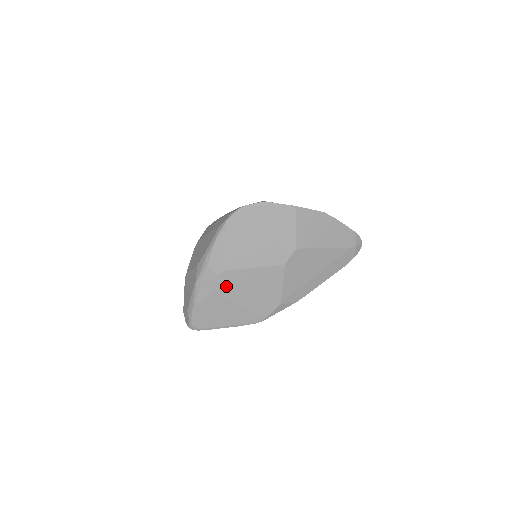
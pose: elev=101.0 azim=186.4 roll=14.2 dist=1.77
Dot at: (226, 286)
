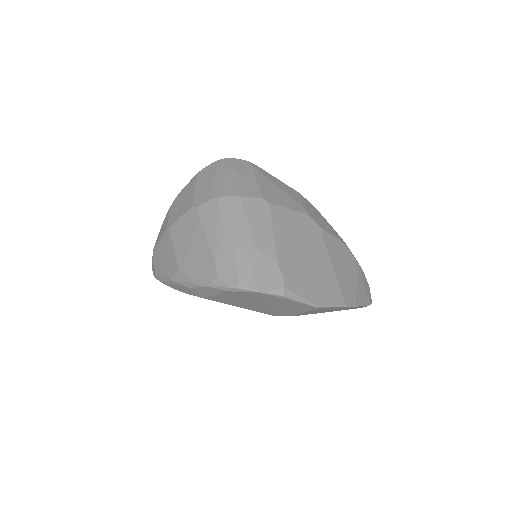
Dot at: occluded
